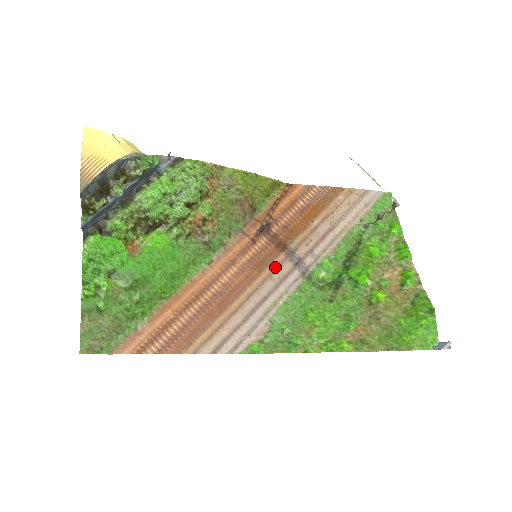
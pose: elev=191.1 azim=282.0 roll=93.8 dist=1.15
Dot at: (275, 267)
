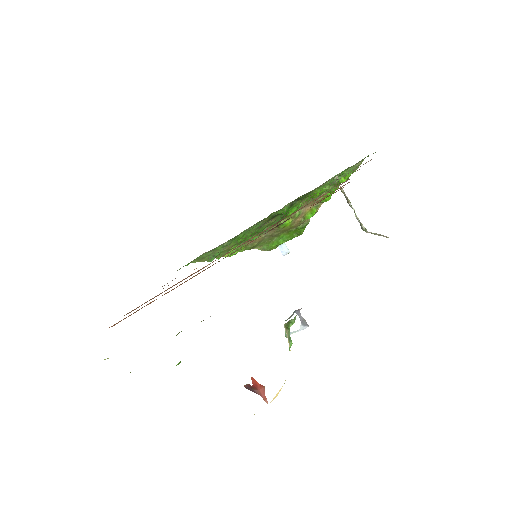
Dot at: occluded
